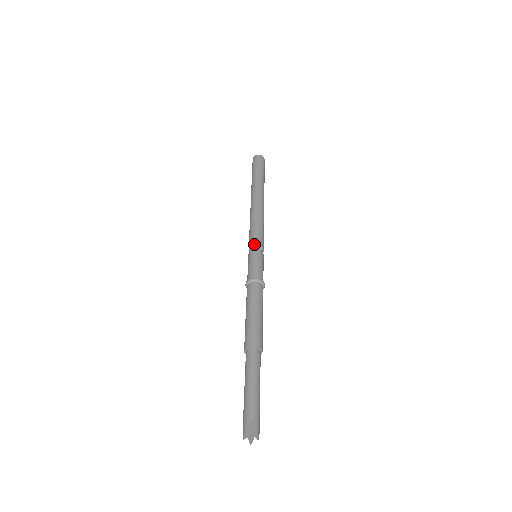
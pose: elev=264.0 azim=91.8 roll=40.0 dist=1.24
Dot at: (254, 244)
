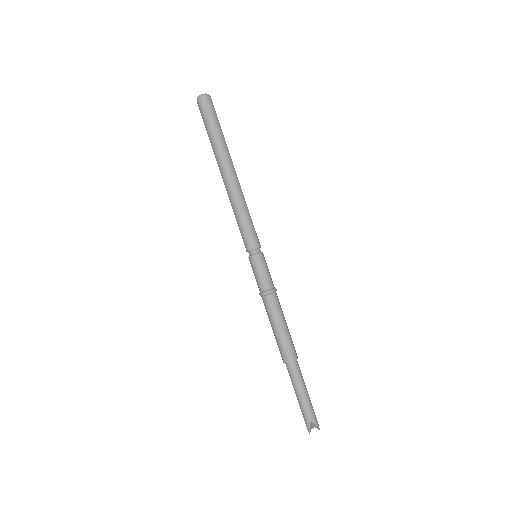
Dot at: (251, 248)
